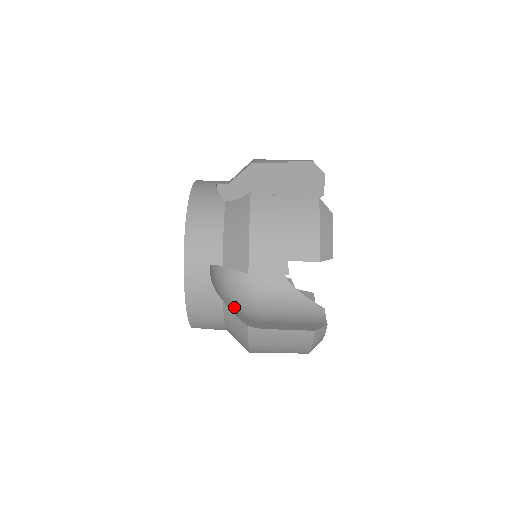
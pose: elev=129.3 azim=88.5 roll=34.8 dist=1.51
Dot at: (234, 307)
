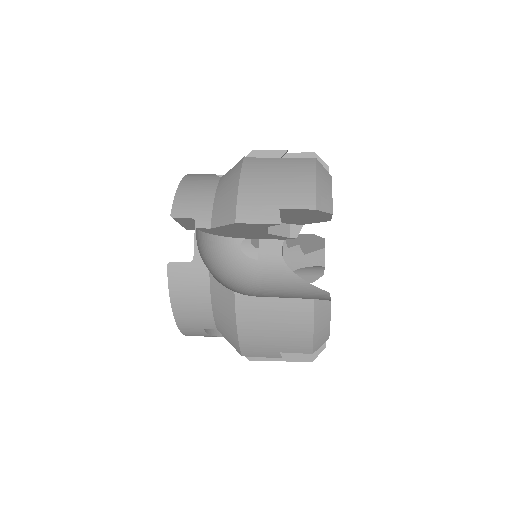
Dot at: occluded
